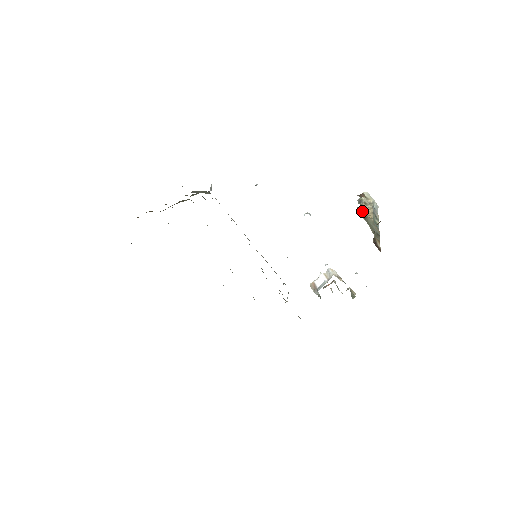
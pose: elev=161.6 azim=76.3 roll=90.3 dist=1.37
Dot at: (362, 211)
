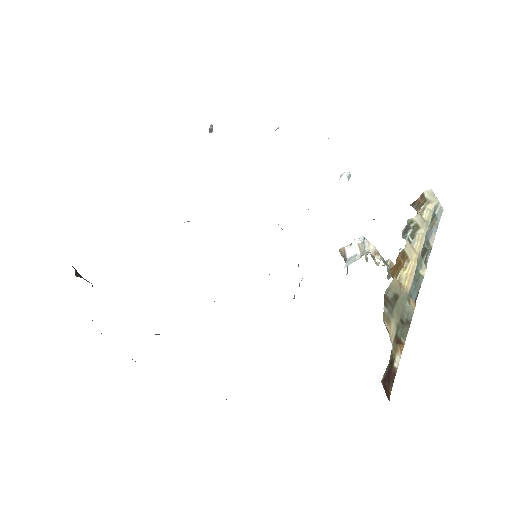
Dot at: (393, 283)
